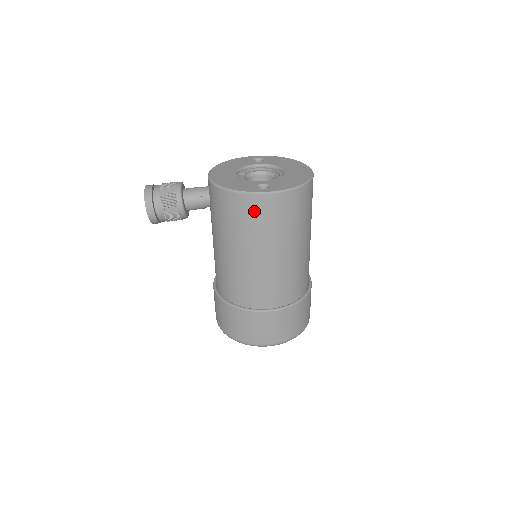
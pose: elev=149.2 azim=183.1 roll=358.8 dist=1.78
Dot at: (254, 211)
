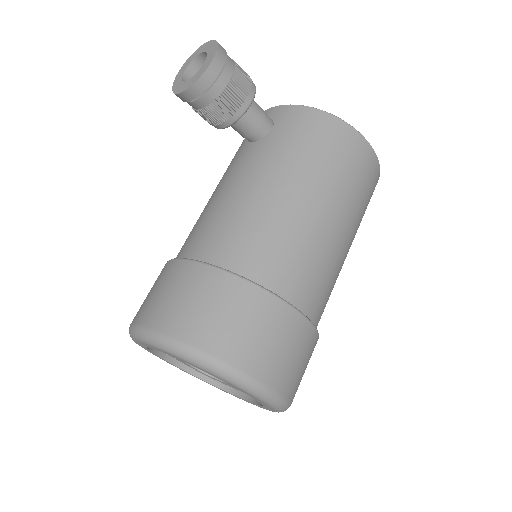
Dot at: (356, 156)
